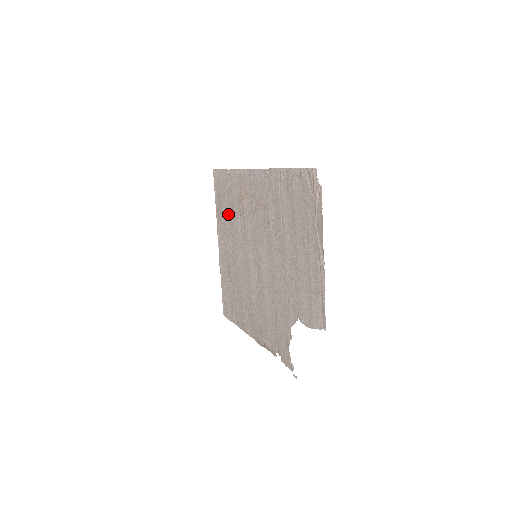
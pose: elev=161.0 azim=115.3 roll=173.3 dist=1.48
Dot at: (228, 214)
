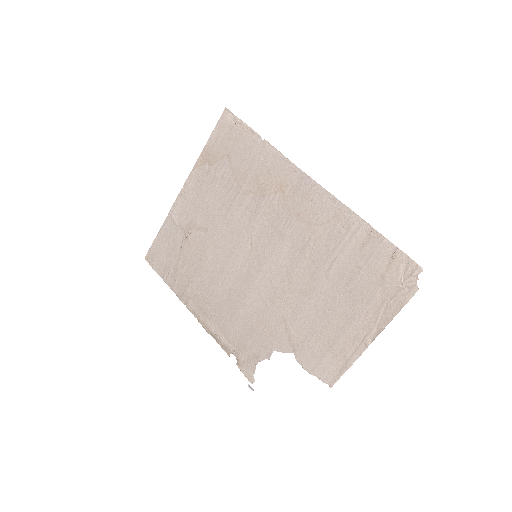
Dot at: (227, 178)
